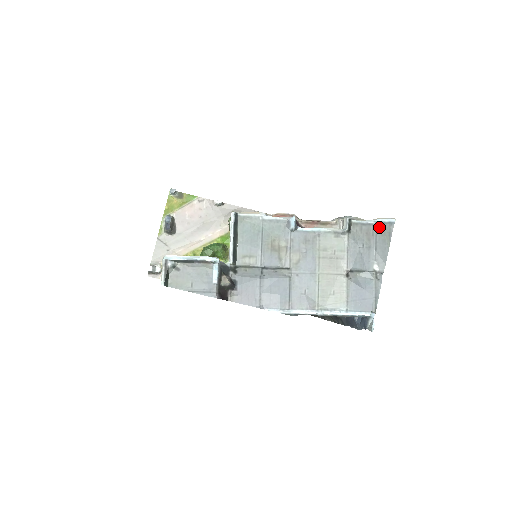
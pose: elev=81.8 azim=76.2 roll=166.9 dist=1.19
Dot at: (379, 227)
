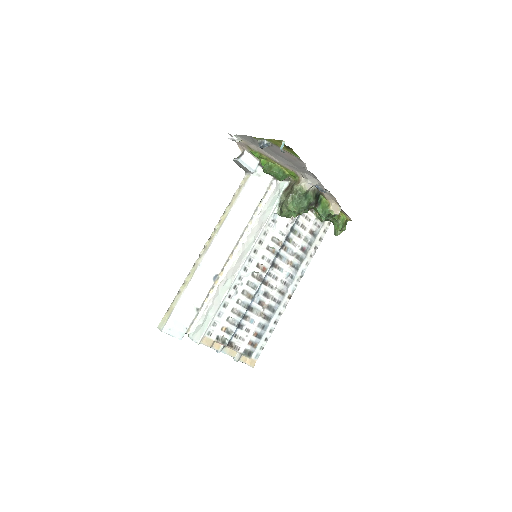
Dot at: (247, 364)
